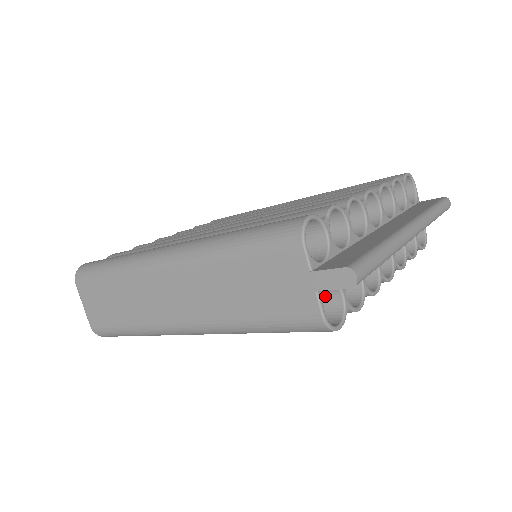
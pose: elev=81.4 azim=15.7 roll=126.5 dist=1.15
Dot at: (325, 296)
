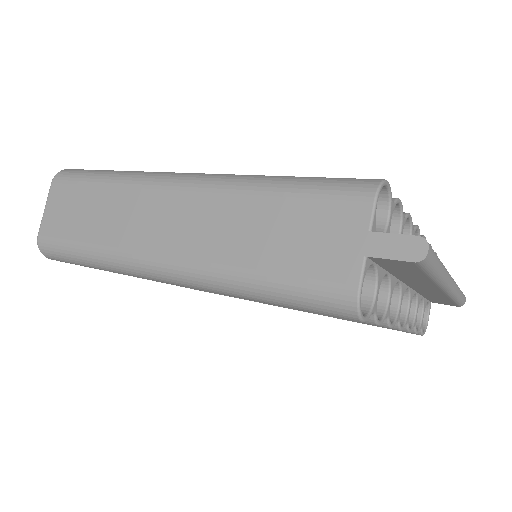
Dot at: occluded
